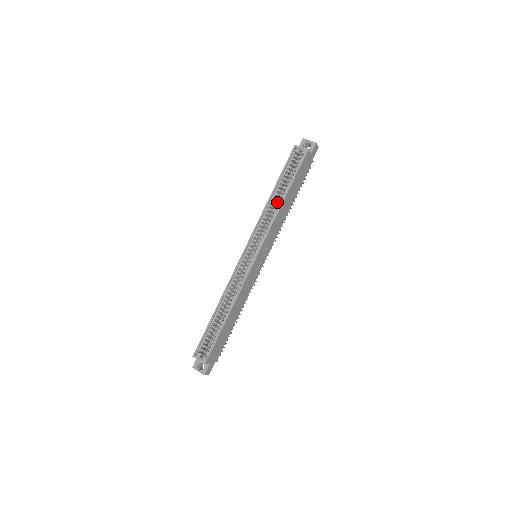
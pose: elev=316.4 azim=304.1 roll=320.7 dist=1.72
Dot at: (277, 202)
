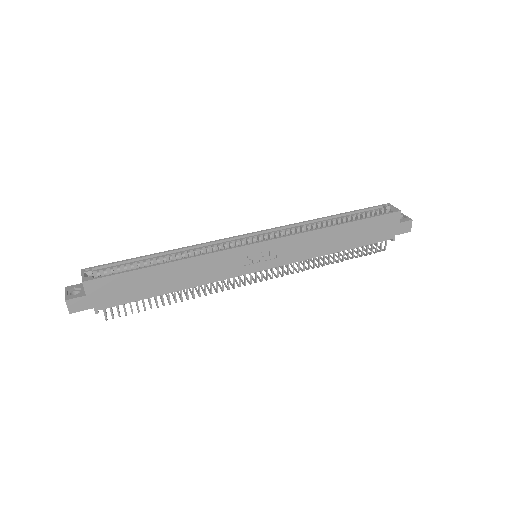
Dot at: occluded
